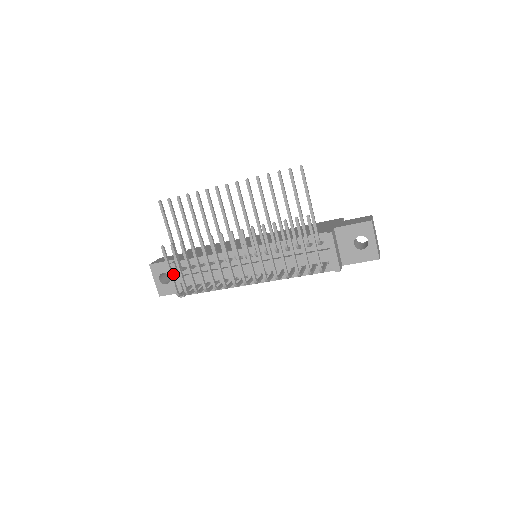
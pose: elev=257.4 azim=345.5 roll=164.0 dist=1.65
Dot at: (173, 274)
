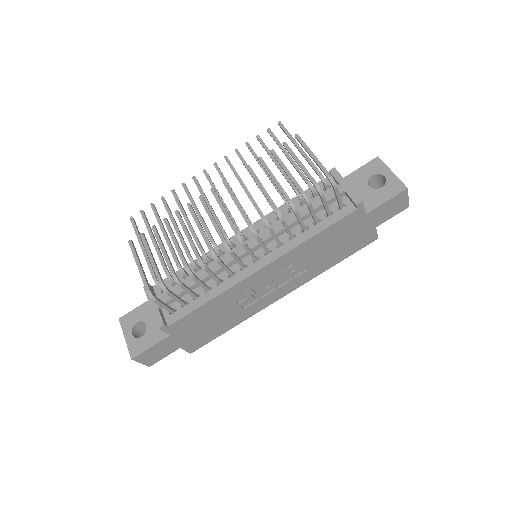
Dot at: (148, 299)
